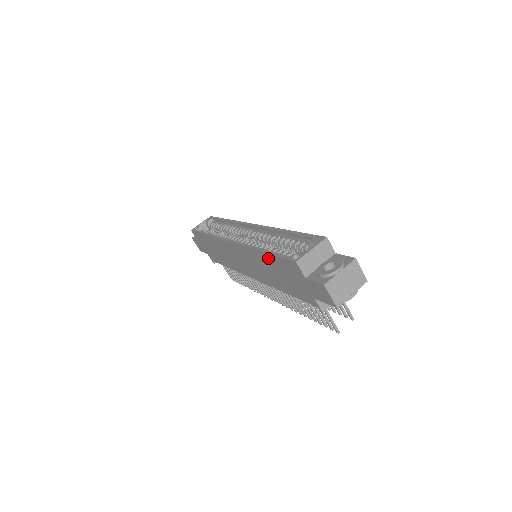
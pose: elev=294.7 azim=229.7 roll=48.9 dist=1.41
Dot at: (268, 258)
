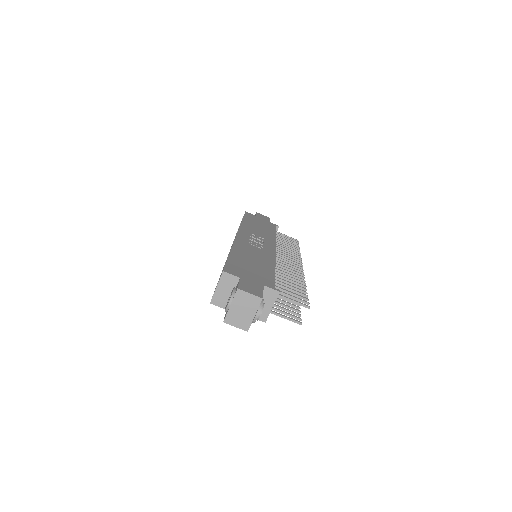
Dot at: occluded
